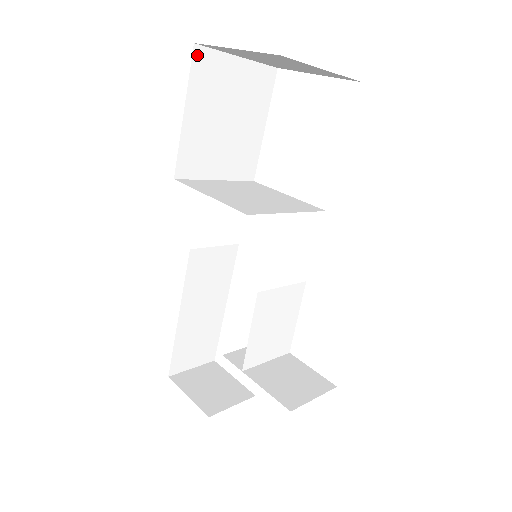
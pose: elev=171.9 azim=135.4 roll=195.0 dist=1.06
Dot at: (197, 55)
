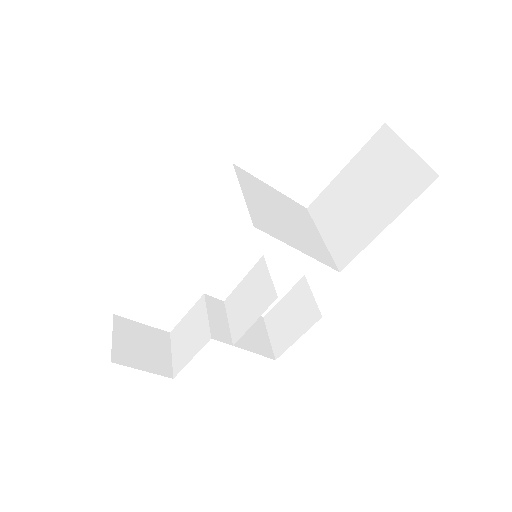
Dot at: occluded
